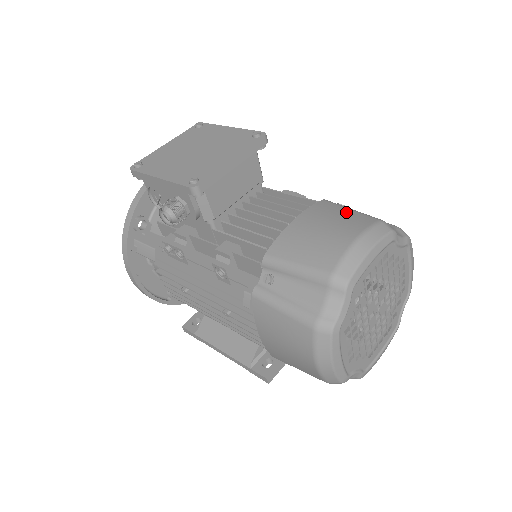
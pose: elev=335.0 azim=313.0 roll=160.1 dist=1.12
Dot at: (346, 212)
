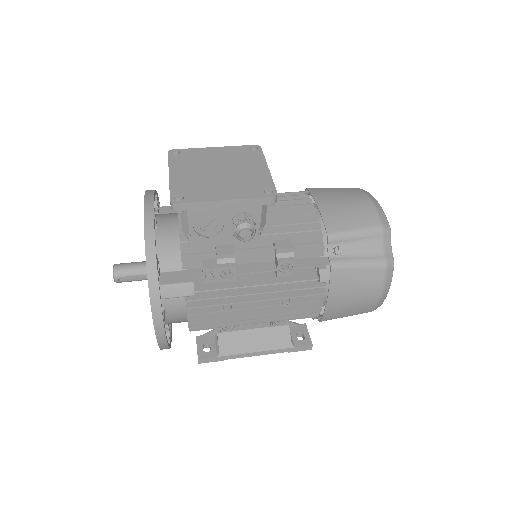
Dot at: (336, 190)
